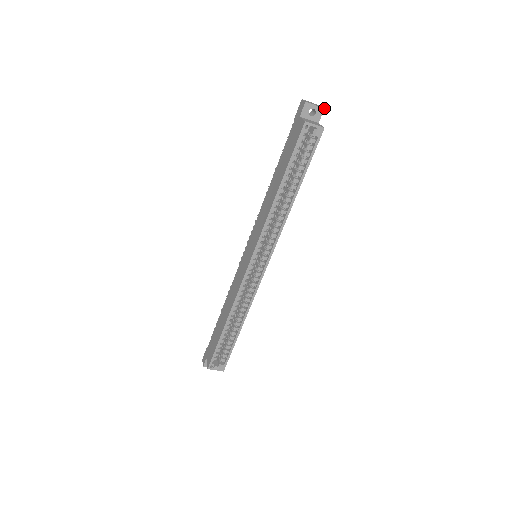
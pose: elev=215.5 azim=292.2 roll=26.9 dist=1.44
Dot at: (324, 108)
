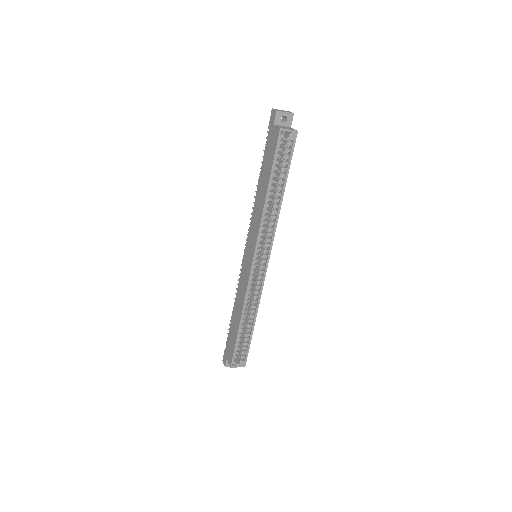
Dot at: (293, 113)
